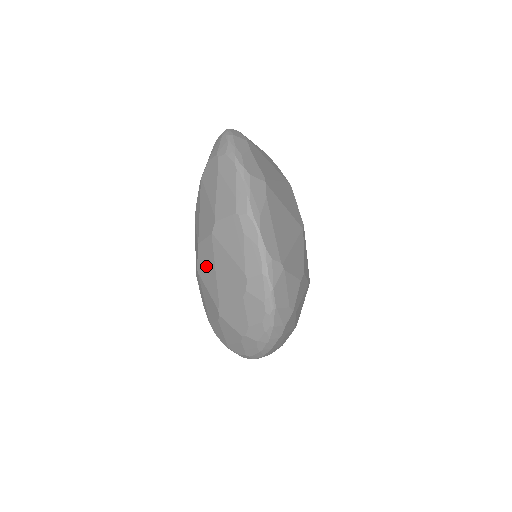
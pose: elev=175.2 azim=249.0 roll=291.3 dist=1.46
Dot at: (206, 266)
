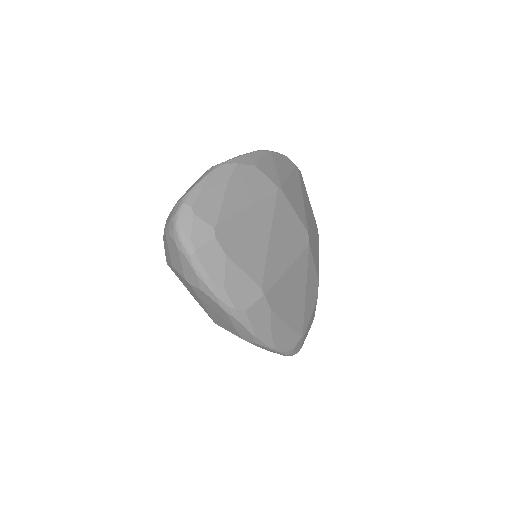
Dot at: occluded
